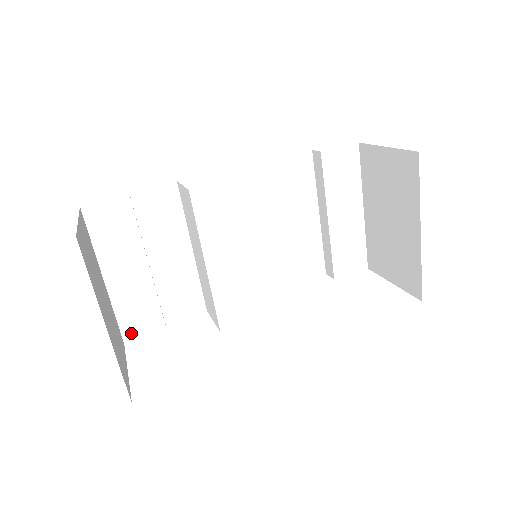
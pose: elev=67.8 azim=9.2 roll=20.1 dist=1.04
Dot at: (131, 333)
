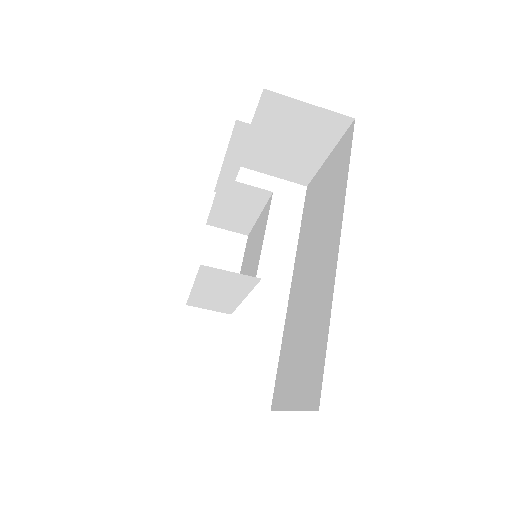
Dot at: occluded
